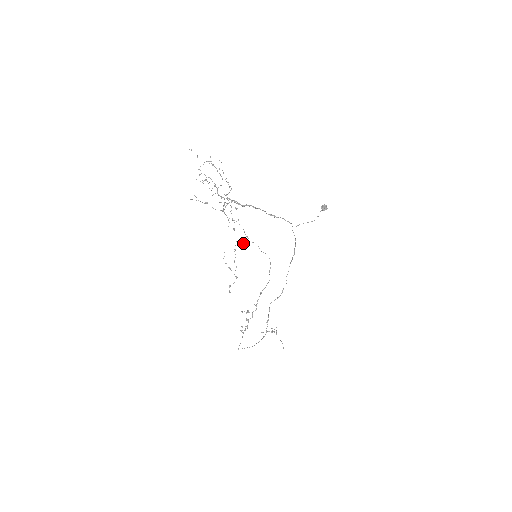
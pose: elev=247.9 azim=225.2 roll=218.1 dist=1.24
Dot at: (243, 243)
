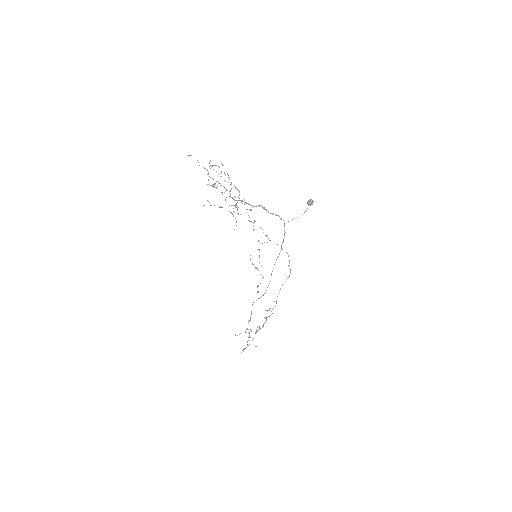
Dot at: (264, 242)
